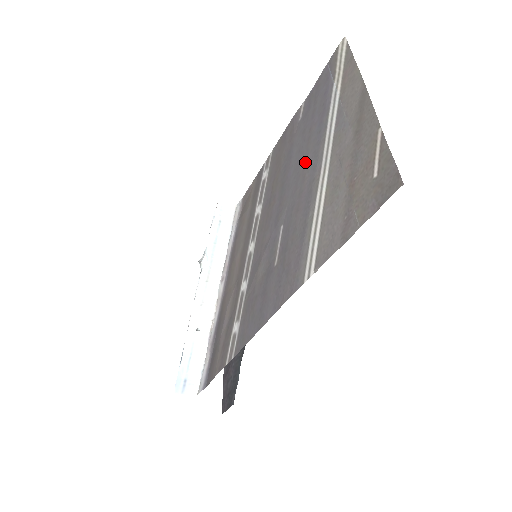
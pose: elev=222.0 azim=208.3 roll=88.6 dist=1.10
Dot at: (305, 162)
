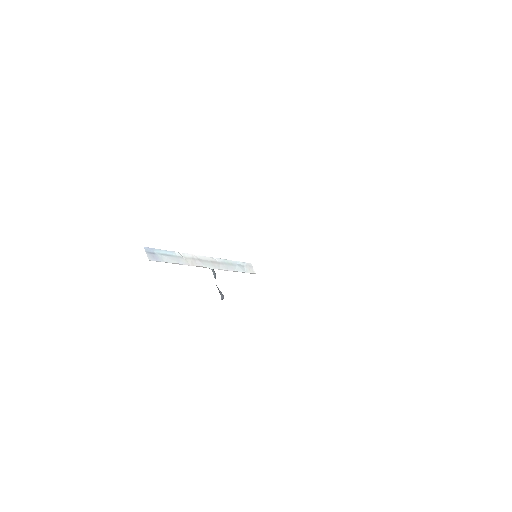
Dot at: occluded
